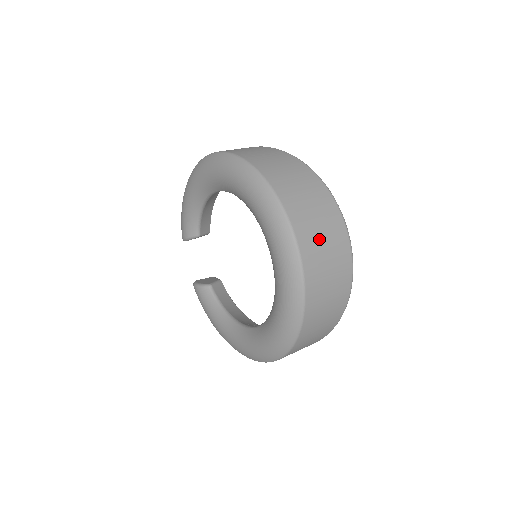
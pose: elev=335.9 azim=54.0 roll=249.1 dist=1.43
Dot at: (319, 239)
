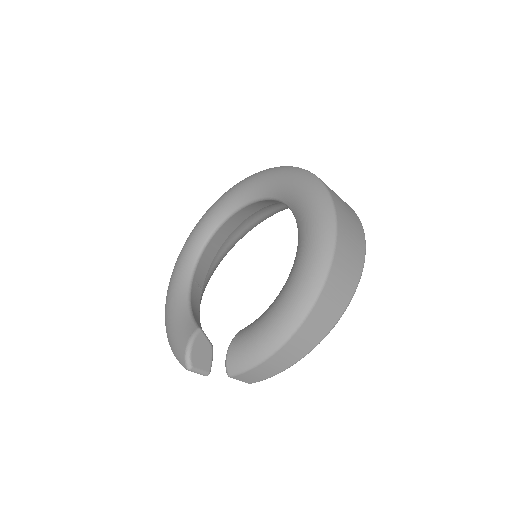
Dot at: occluded
